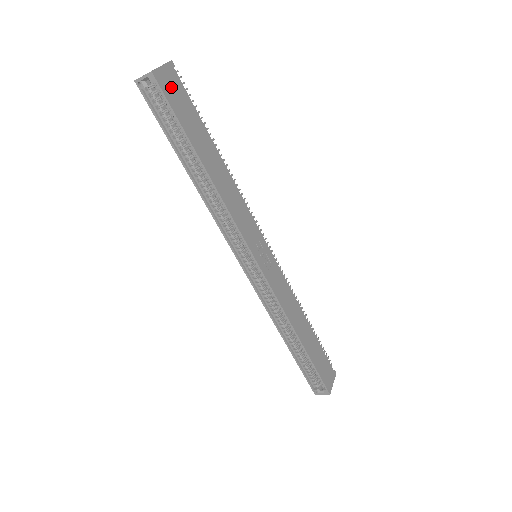
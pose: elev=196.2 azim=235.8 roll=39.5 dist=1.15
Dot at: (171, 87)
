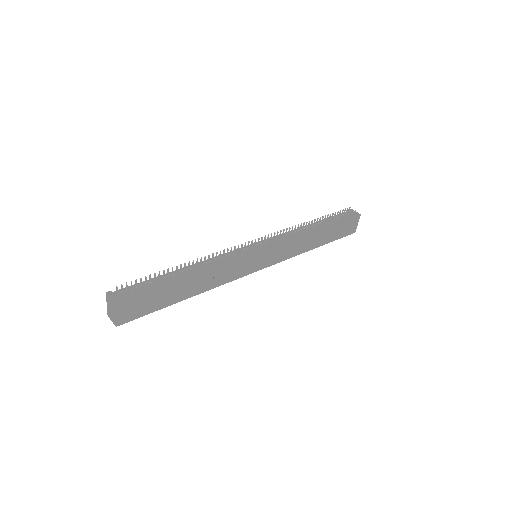
Dot at: (131, 312)
